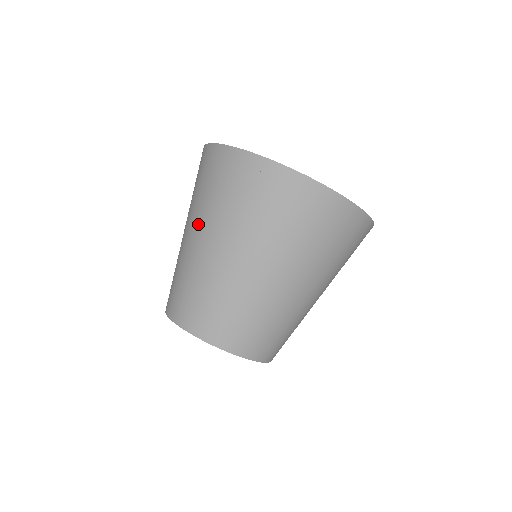
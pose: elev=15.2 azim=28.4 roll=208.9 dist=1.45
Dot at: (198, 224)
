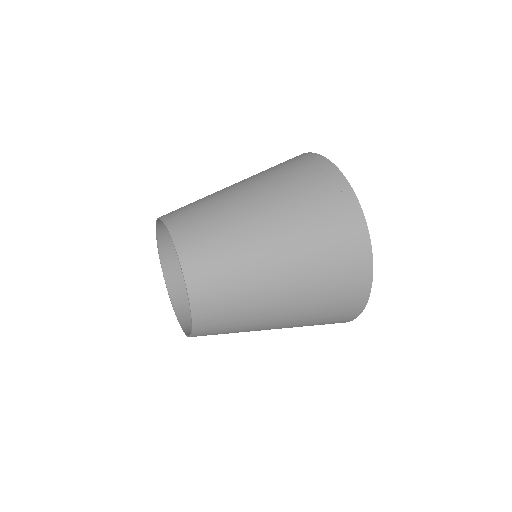
Dot at: (261, 188)
